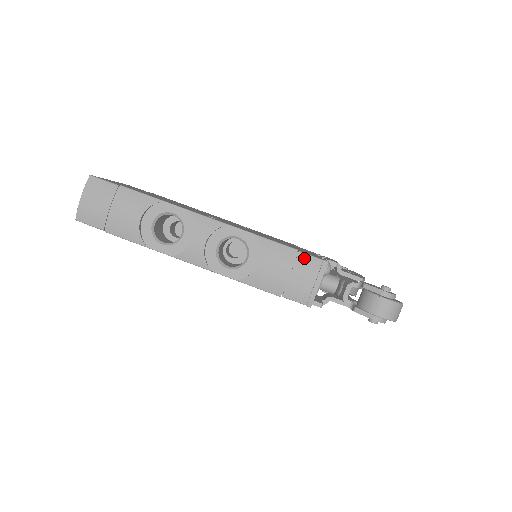
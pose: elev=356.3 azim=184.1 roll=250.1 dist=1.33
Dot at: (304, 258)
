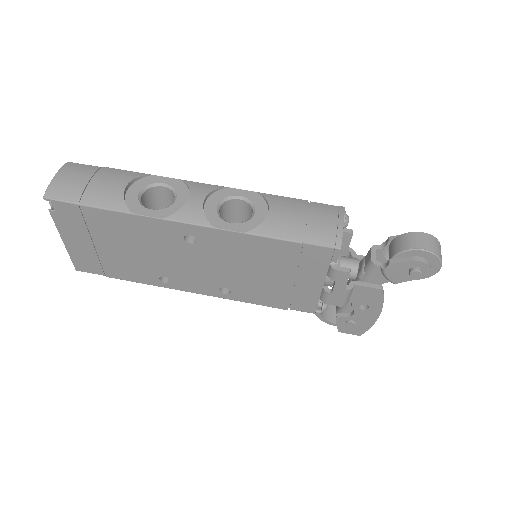
Dot at: (318, 205)
